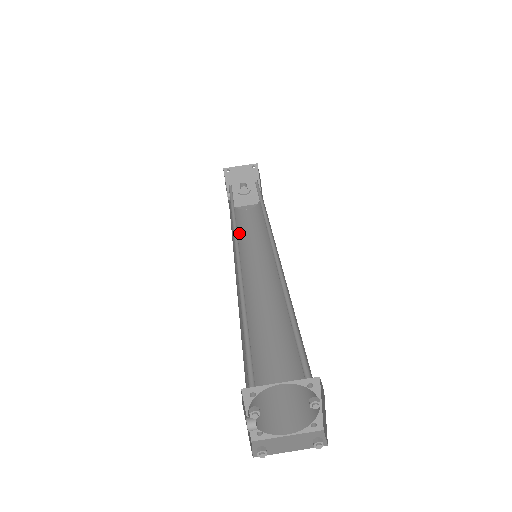
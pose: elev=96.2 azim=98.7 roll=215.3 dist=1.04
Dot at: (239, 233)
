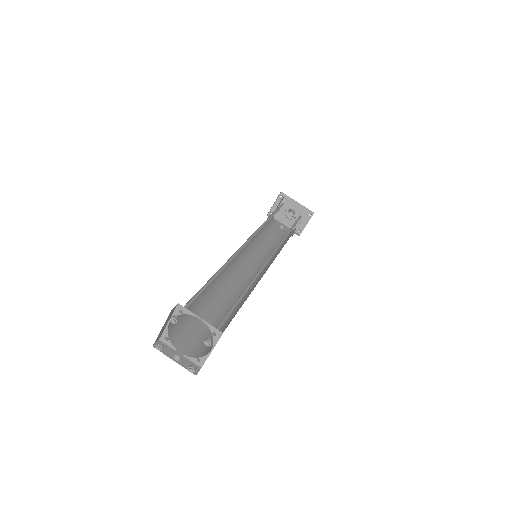
Dot at: occluded
